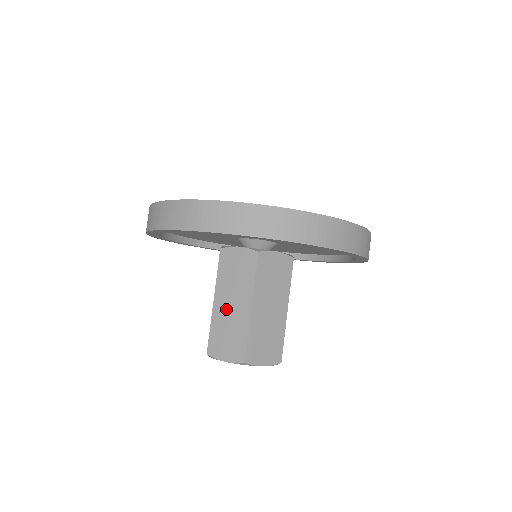
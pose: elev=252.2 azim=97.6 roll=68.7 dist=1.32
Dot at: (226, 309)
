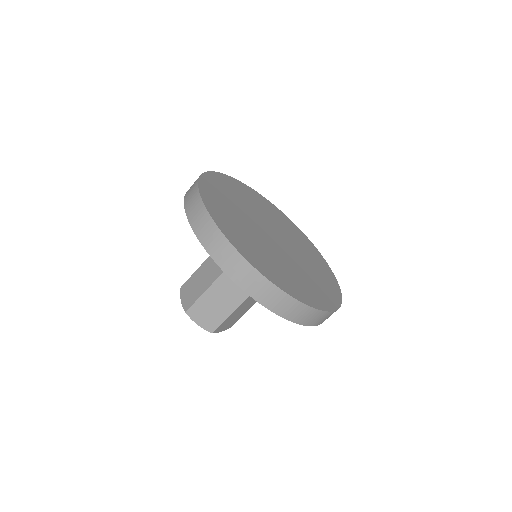
Dot at: (218, 296)
